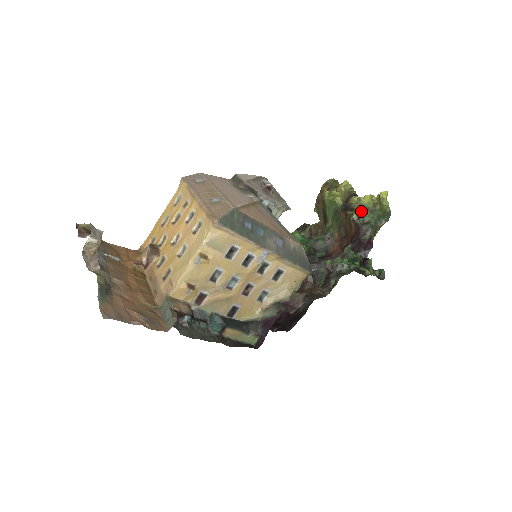
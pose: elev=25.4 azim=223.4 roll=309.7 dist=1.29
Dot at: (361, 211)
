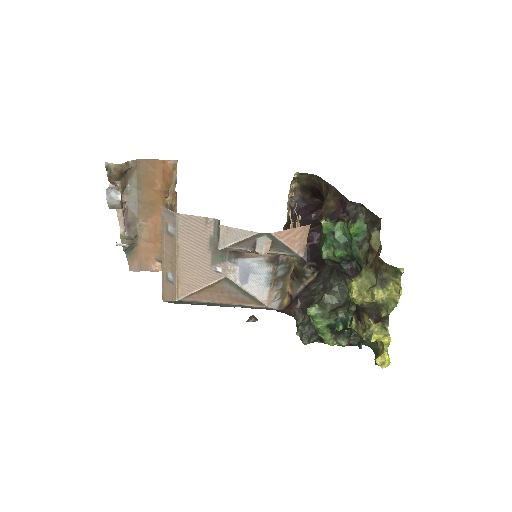
Dot at: occluded
